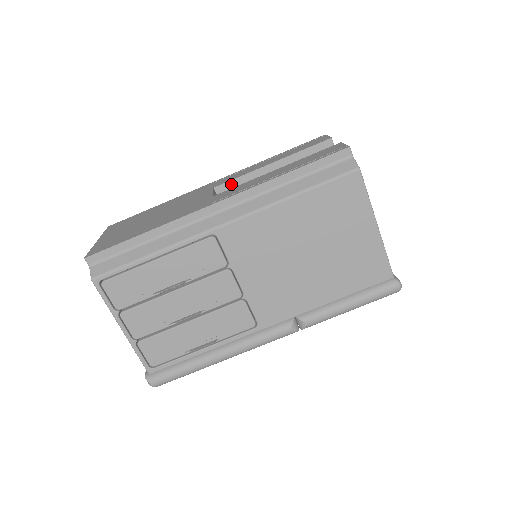
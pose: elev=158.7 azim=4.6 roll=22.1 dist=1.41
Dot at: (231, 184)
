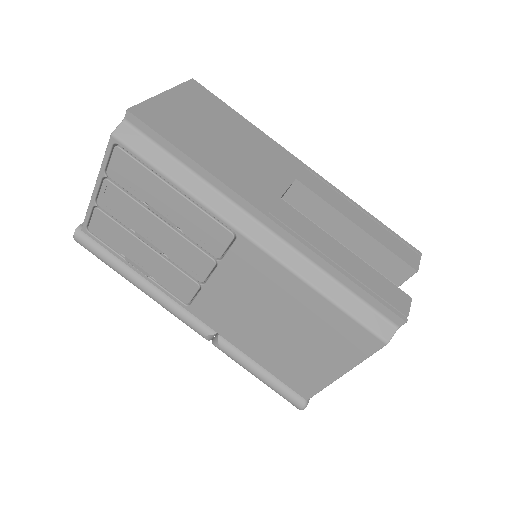
Dot at: (311, 194)
